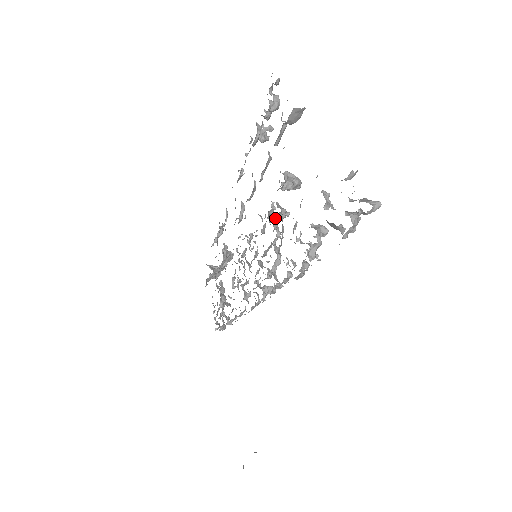
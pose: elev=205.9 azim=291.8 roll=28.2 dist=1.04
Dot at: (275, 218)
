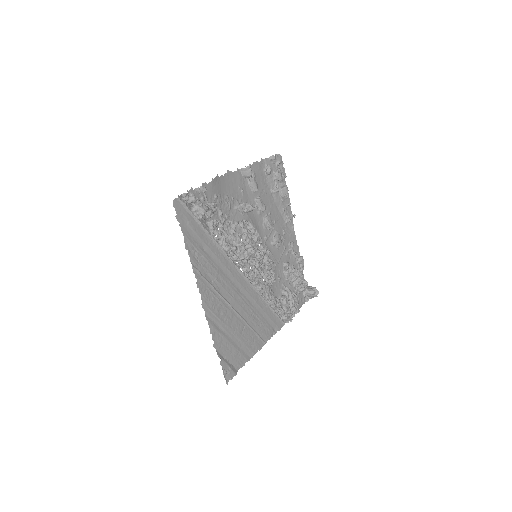
Dot at: (244, 229)
